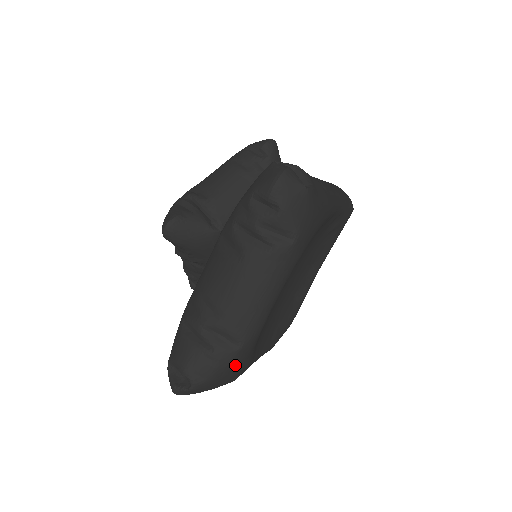
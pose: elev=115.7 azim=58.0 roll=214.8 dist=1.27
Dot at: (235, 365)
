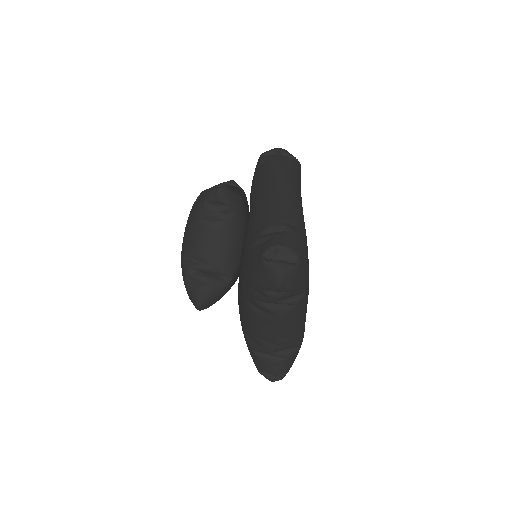
Dot at: occluded
